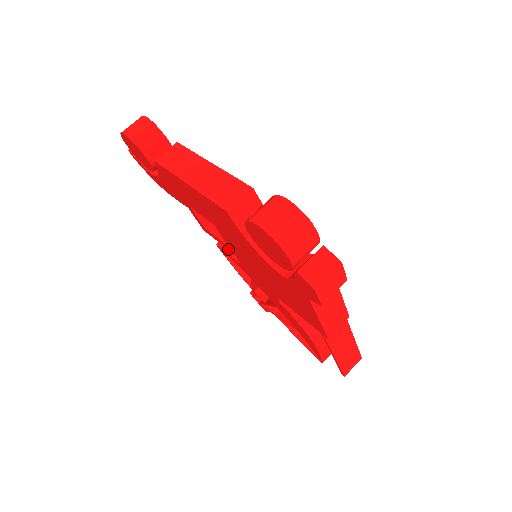
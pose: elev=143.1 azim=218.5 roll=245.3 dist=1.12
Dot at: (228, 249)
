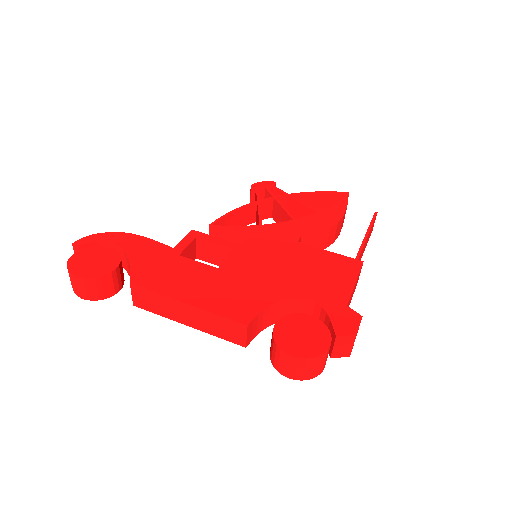
Dot at: occluded
